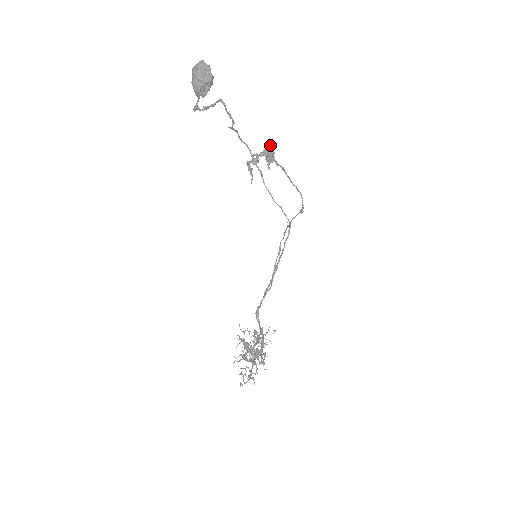
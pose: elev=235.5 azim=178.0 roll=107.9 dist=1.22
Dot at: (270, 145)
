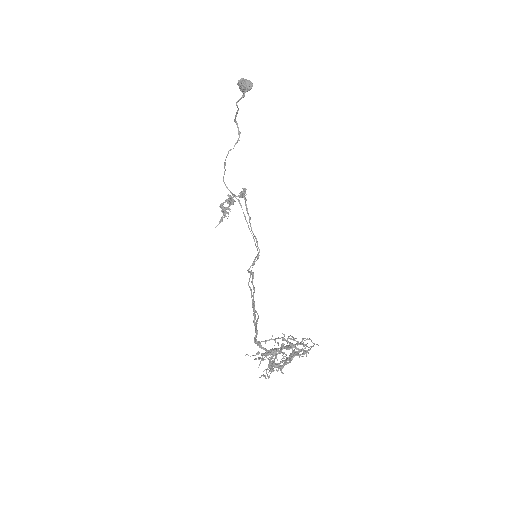
Dot at: occluded
